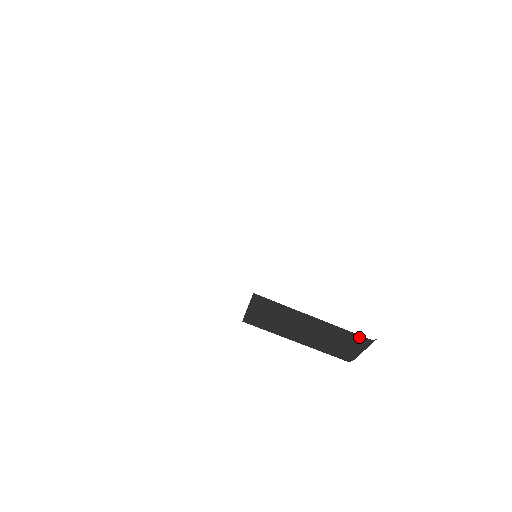
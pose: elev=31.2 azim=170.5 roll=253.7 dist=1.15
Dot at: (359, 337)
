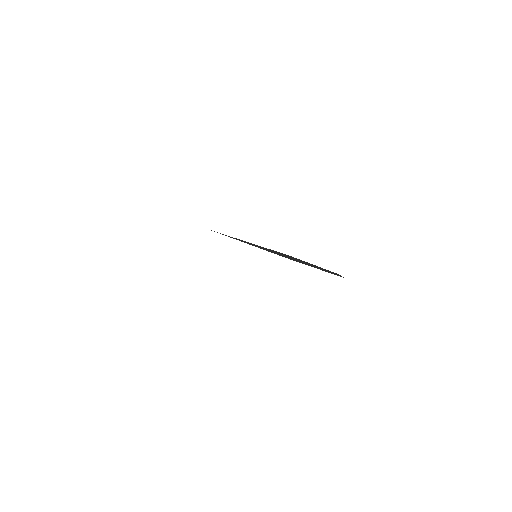
Dot at: occluded
